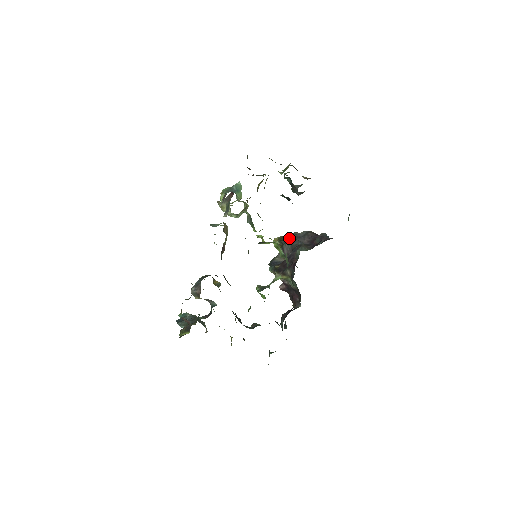
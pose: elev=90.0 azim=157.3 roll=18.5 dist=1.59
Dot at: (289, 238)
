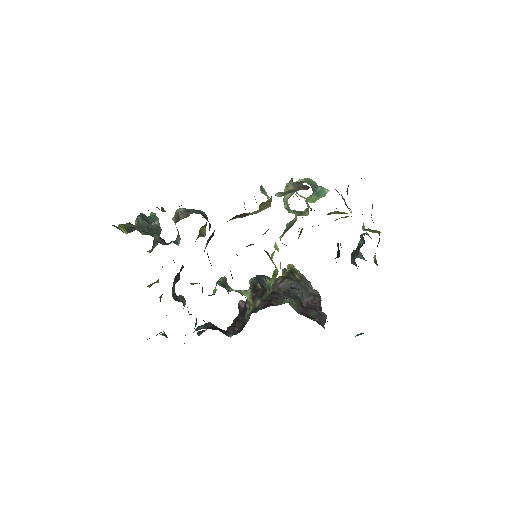
Dot at: (299, 280)
